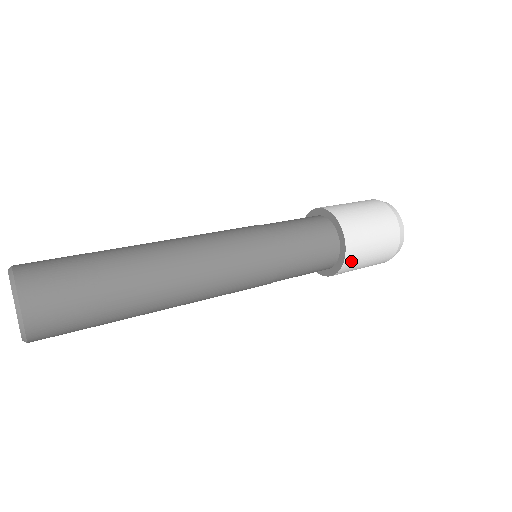
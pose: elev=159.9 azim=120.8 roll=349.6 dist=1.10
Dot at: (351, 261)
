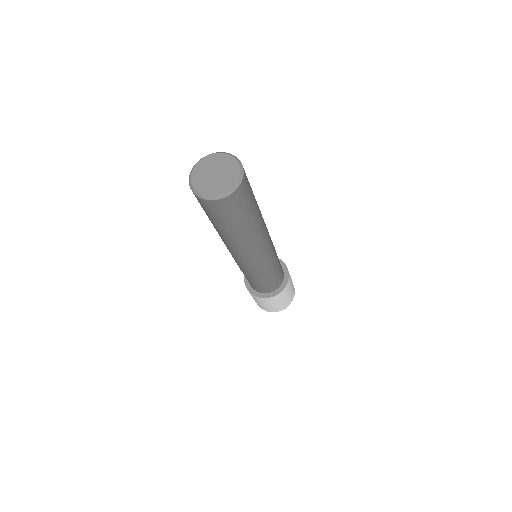
Dot at: (289, 278)
